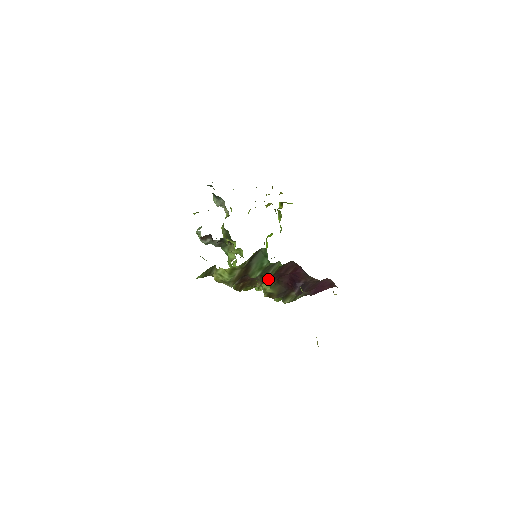
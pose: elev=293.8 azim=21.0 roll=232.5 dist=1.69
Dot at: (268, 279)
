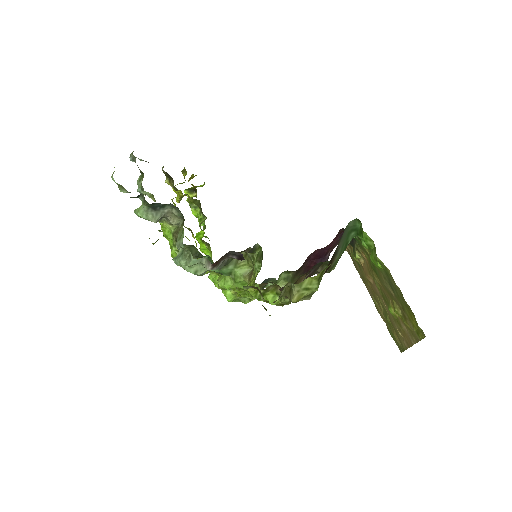
Dot at: occluded
